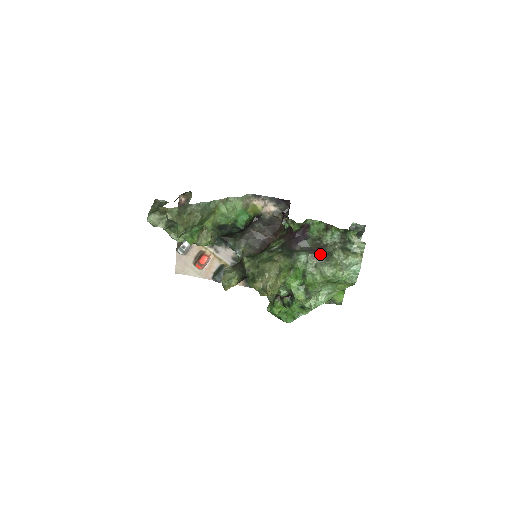
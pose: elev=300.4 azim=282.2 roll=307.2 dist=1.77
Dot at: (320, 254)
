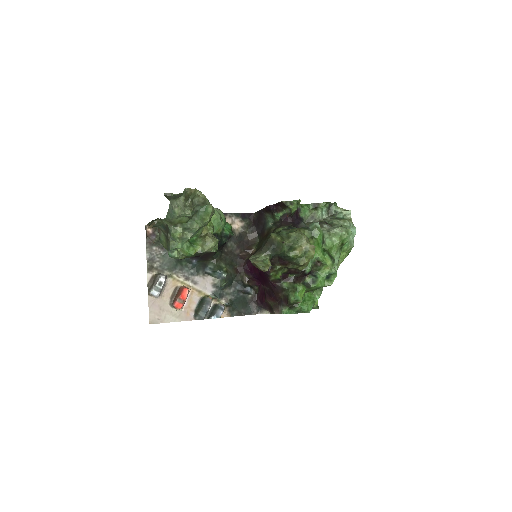
Dot at: (324, 224)
